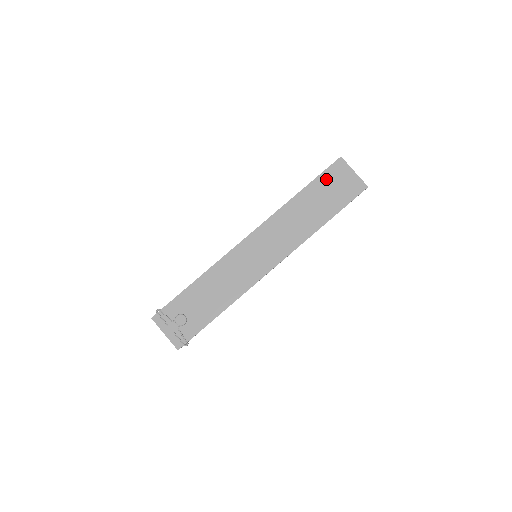
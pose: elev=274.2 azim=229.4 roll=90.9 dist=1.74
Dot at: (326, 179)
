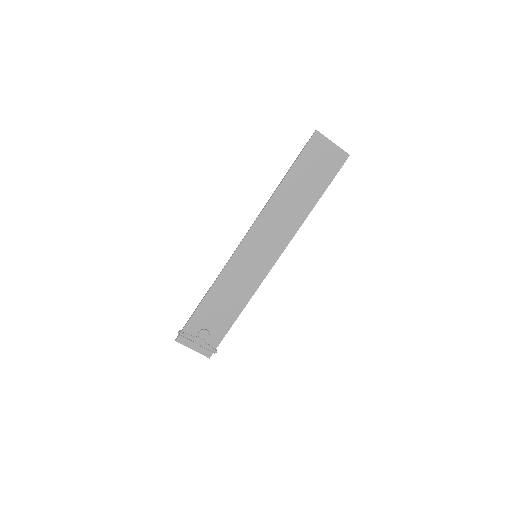
Dot at: (306, 159)
